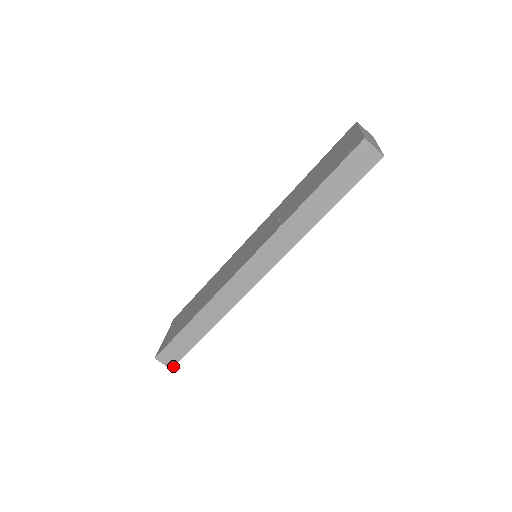
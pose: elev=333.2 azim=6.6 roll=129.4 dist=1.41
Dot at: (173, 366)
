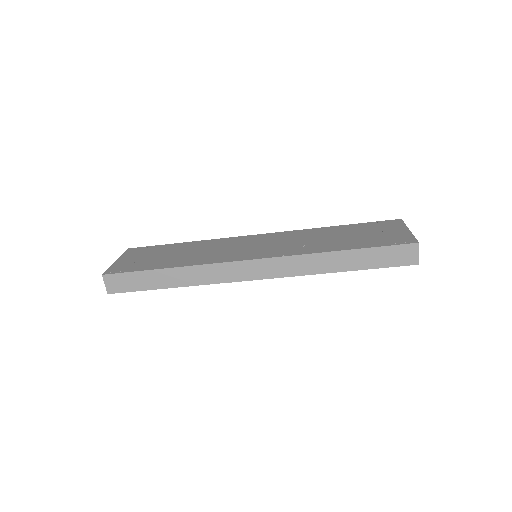
Dot at: (112, 293)
